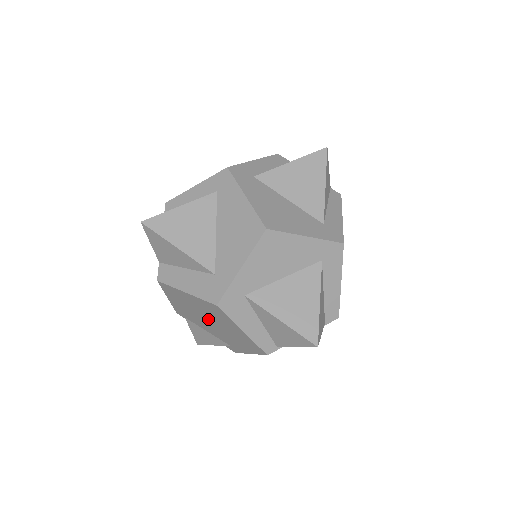
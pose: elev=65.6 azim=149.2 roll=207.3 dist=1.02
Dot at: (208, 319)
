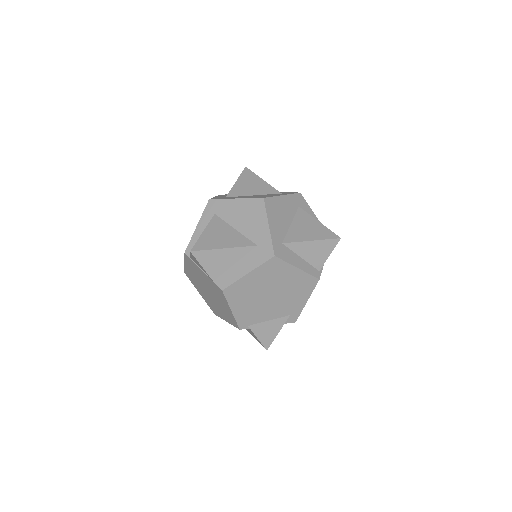
Dot at: (269, 293)
